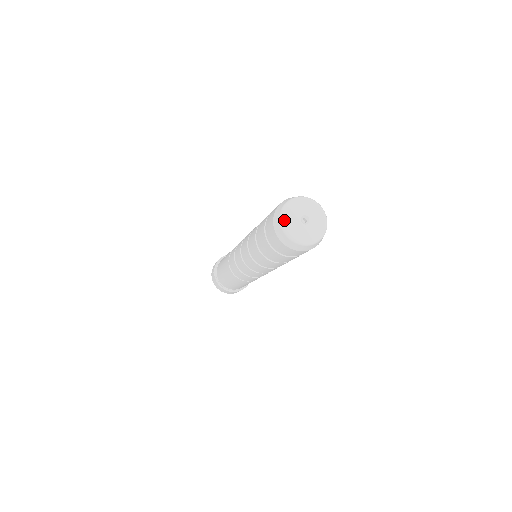
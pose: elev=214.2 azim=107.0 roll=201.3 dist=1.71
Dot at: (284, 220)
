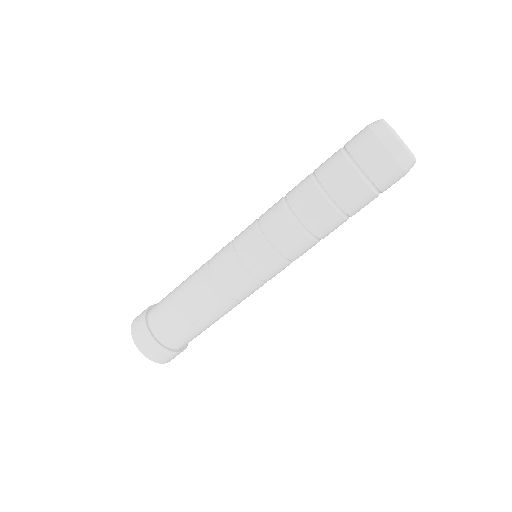
Dot at: occluded
